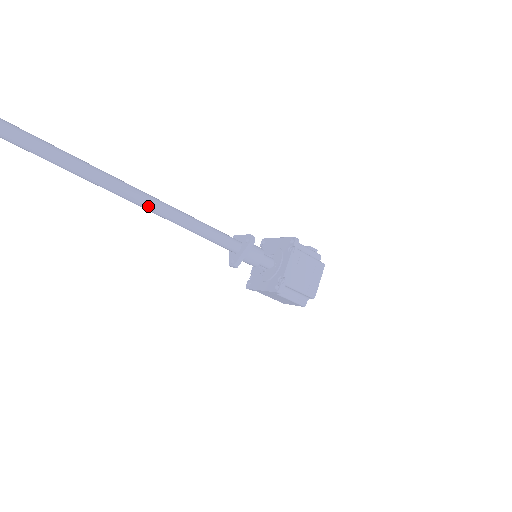
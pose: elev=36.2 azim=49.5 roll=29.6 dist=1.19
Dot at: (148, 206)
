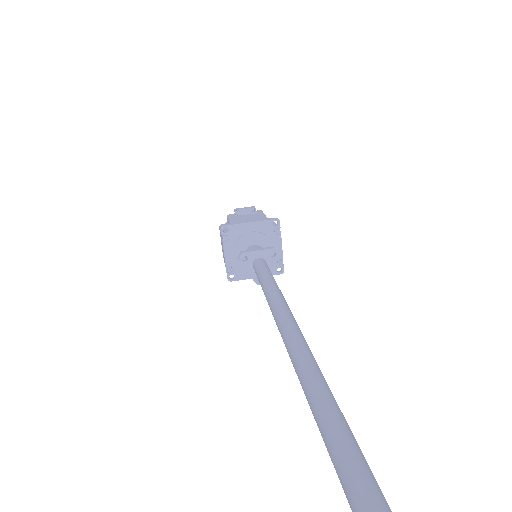
Dot at: occluded
